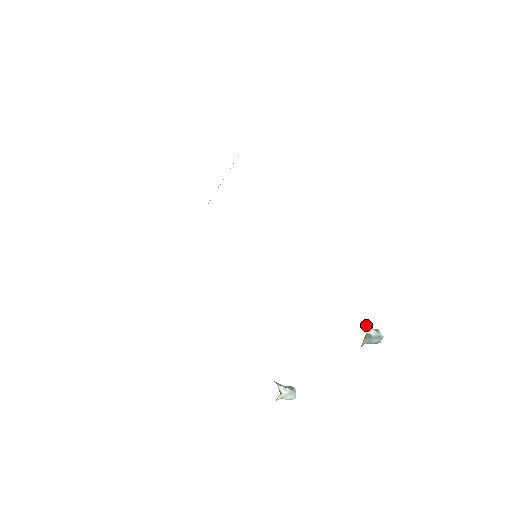
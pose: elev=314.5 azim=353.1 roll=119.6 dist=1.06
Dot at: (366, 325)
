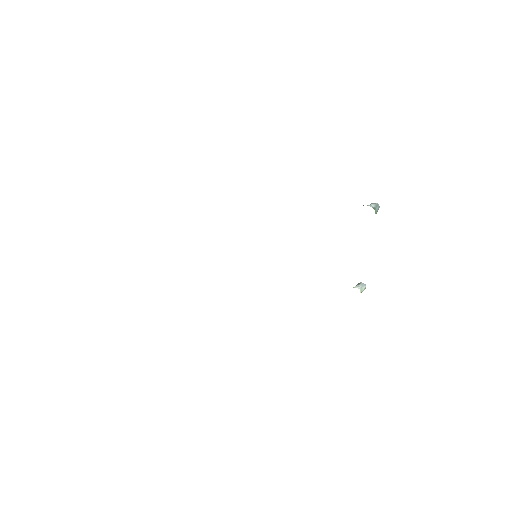
Dot at: (367, 205)
